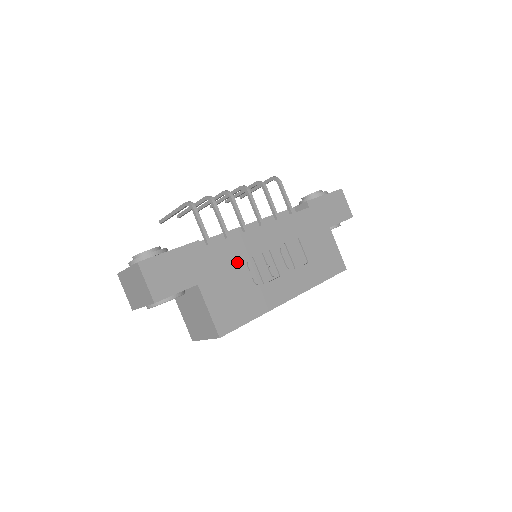
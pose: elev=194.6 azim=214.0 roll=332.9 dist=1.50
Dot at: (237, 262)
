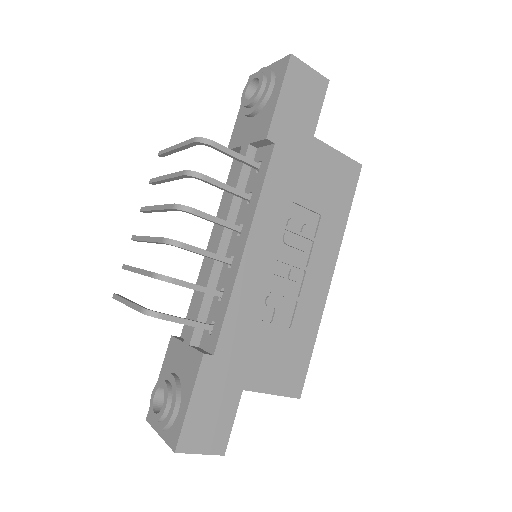
Dot at: (257, 319)
